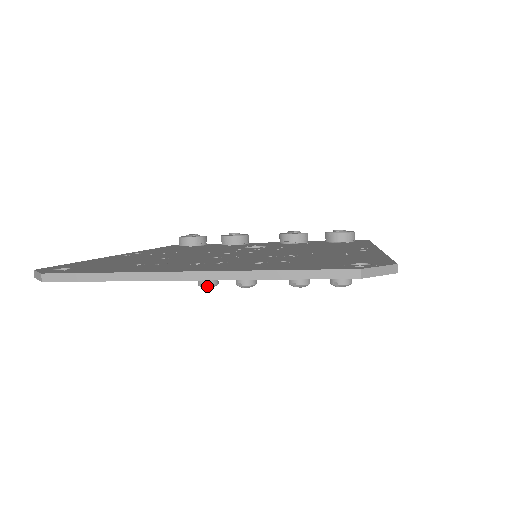
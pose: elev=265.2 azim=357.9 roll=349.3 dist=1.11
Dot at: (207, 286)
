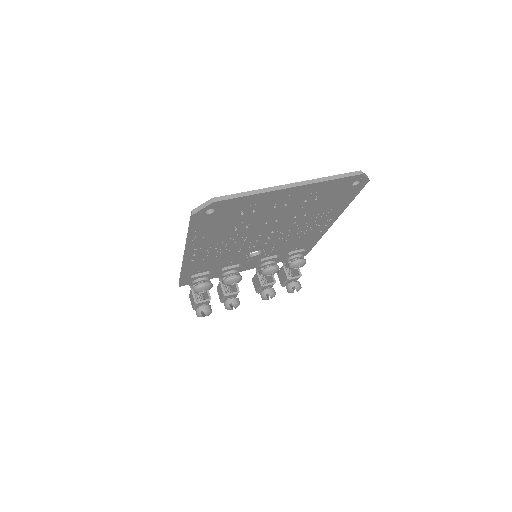
Dot at: (207, 312)
